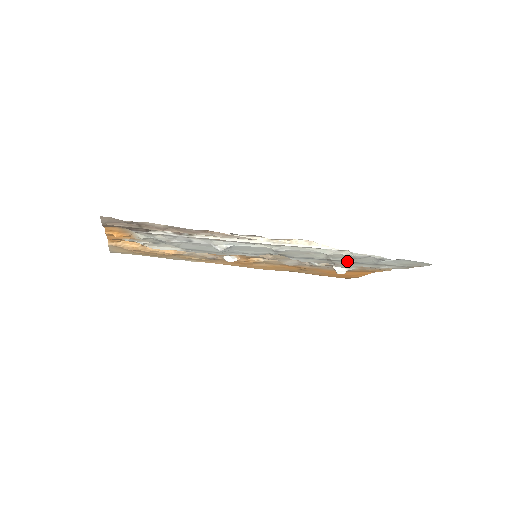
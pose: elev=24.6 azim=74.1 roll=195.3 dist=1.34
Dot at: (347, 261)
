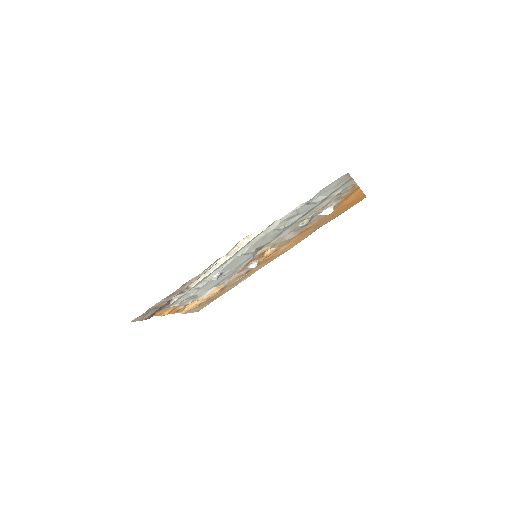
Dot at: (303, 215)
